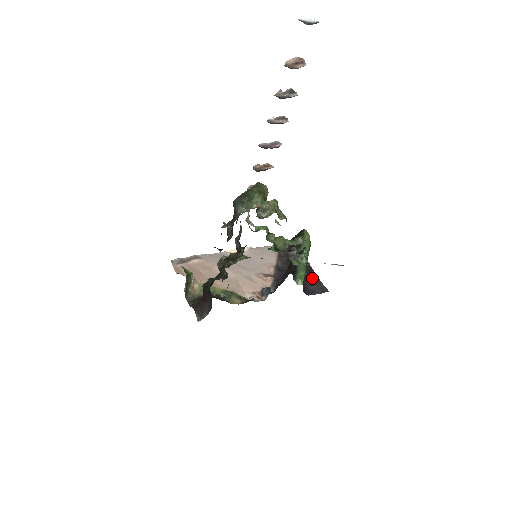
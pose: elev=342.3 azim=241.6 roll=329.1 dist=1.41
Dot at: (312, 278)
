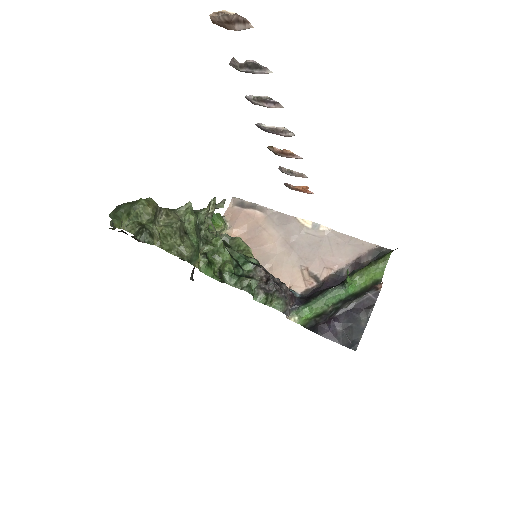
Dot at: (357, 319)
